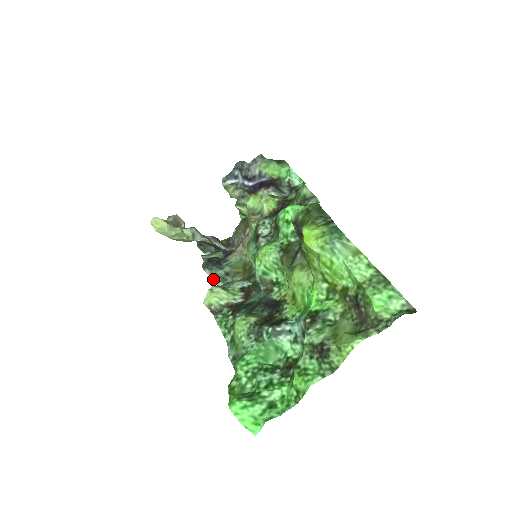
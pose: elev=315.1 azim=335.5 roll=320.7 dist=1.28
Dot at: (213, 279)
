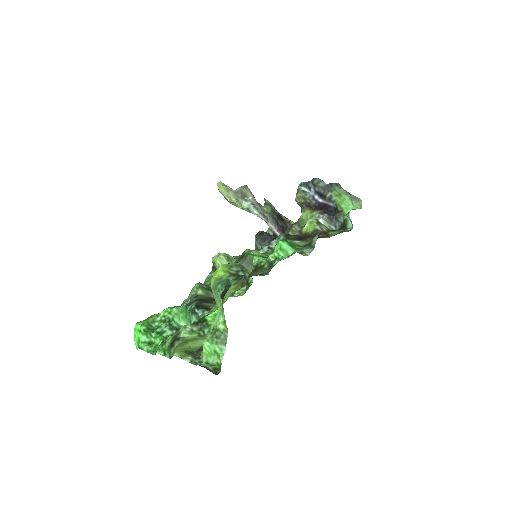
Dot at: (255, 247)
